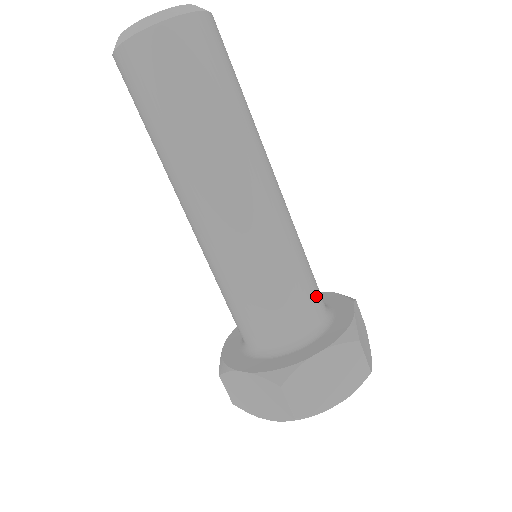
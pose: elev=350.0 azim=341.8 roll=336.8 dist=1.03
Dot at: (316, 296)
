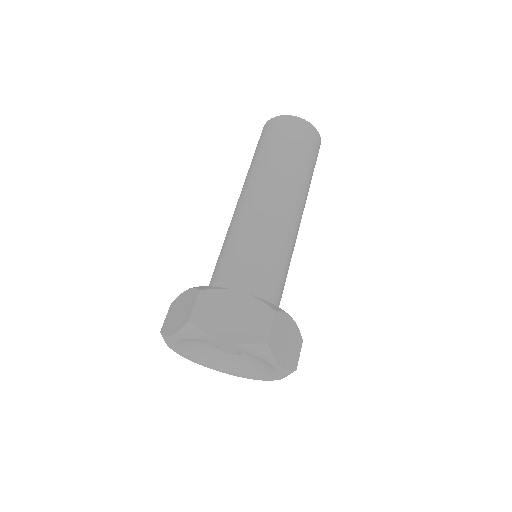
Dot at: (272, 289)
